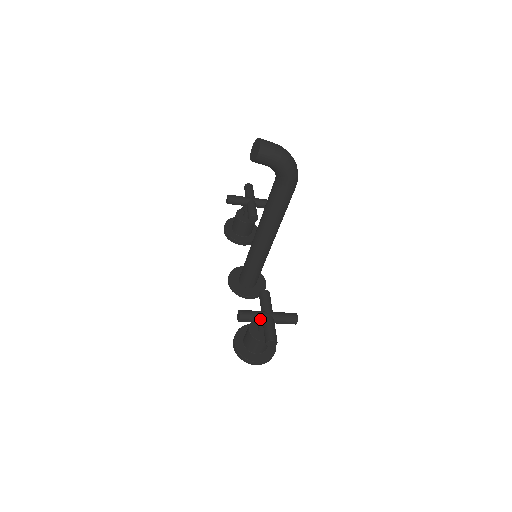
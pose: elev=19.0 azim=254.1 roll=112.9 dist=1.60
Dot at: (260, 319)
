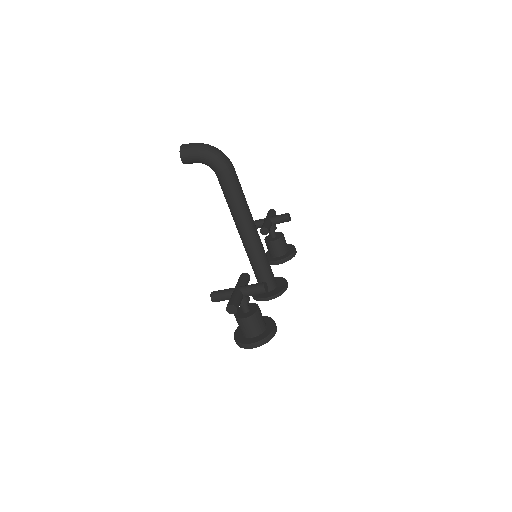
Dot at: (228, 294)
